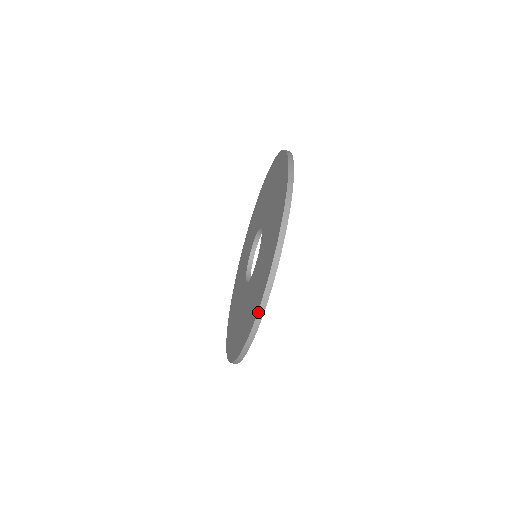
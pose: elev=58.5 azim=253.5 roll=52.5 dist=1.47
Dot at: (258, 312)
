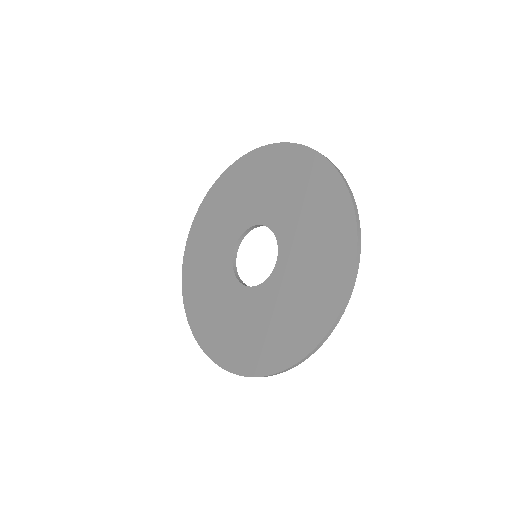
Dot at: (240, 375)
